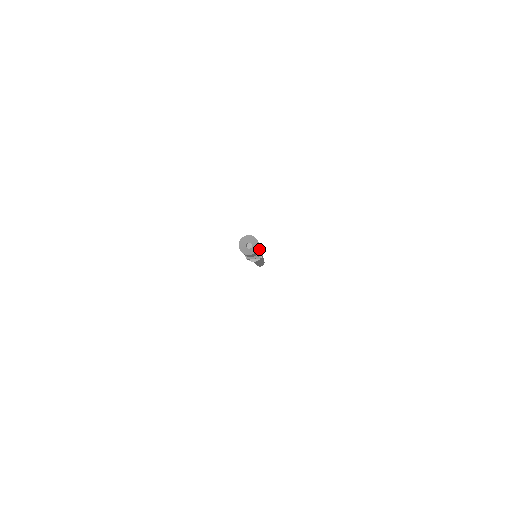
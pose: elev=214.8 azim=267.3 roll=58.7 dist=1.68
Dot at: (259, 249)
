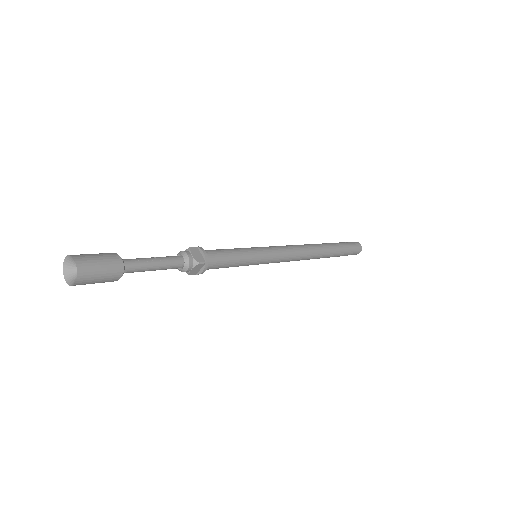
Dot at: (115, 262)
